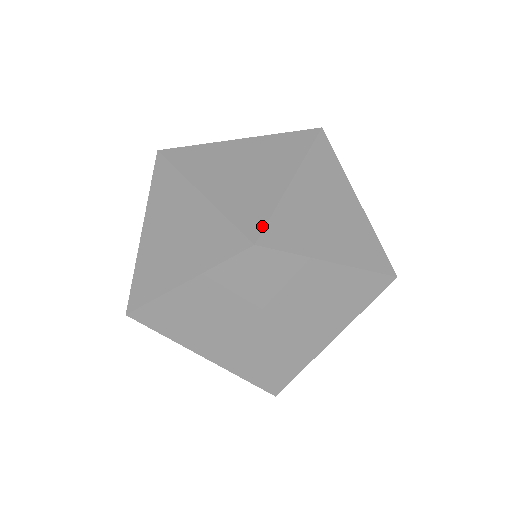
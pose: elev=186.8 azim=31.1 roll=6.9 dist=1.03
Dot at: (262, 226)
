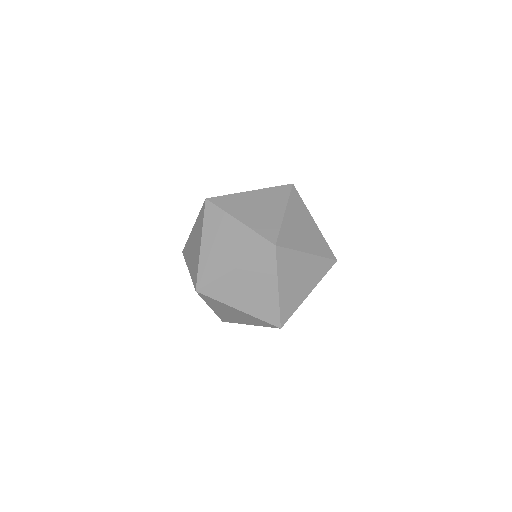
Dot at: (196, 279)
